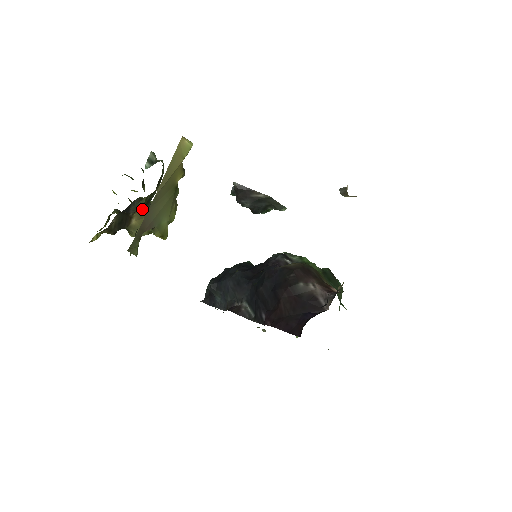
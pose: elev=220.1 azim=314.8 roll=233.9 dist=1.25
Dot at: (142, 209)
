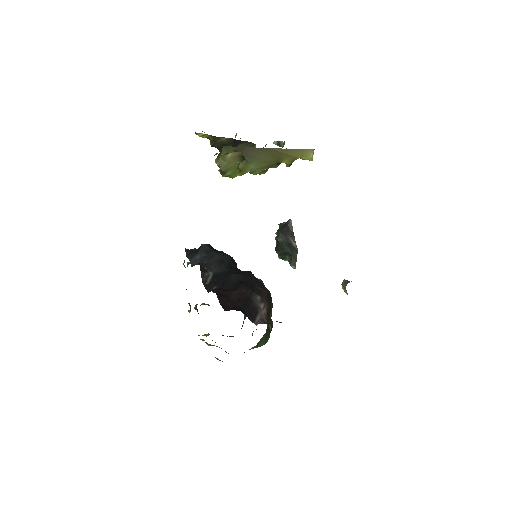
Dot at: occluded
